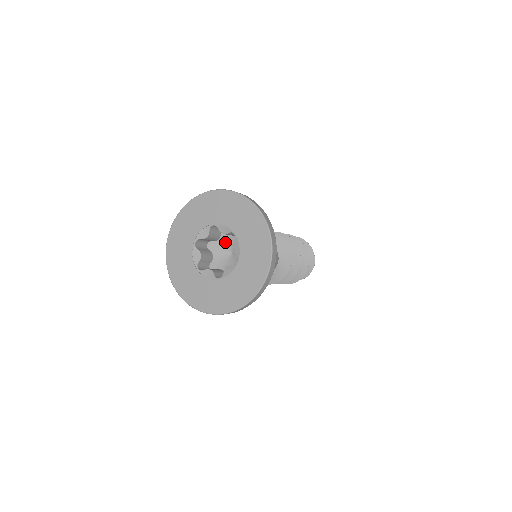
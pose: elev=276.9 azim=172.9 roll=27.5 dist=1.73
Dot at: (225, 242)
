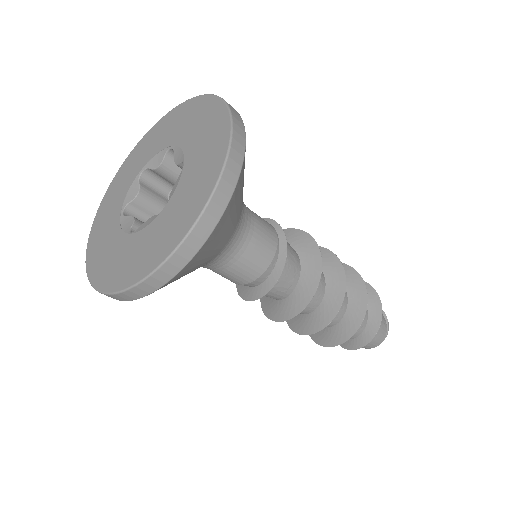
Dot at: occluded
